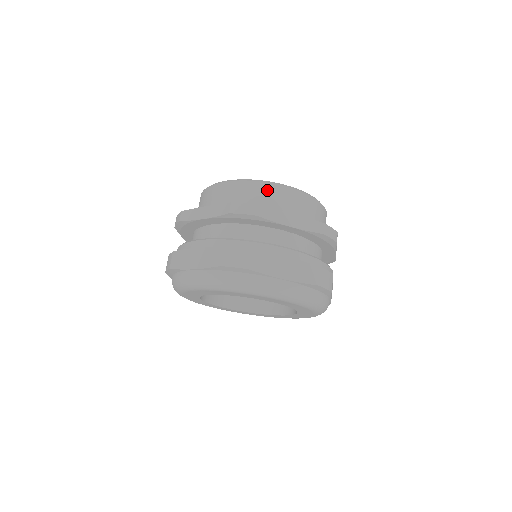
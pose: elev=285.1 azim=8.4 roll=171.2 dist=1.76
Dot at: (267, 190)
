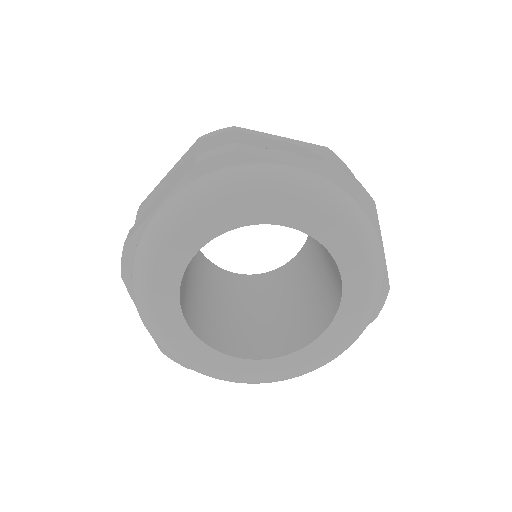
Dot at: occluded
